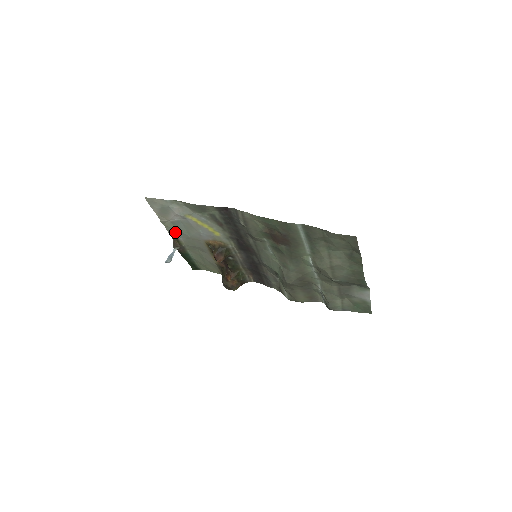
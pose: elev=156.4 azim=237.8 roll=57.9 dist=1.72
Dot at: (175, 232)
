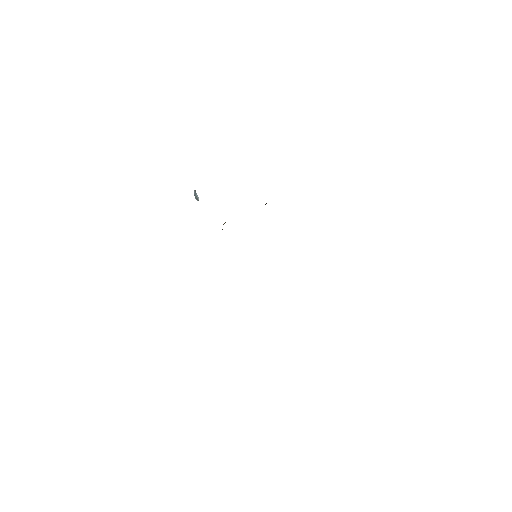
Dot at: occluded
